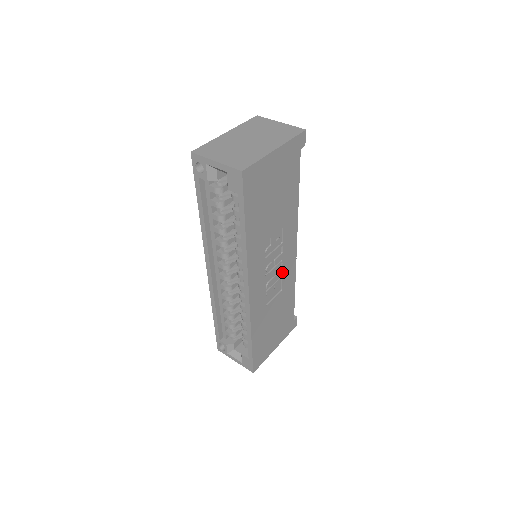
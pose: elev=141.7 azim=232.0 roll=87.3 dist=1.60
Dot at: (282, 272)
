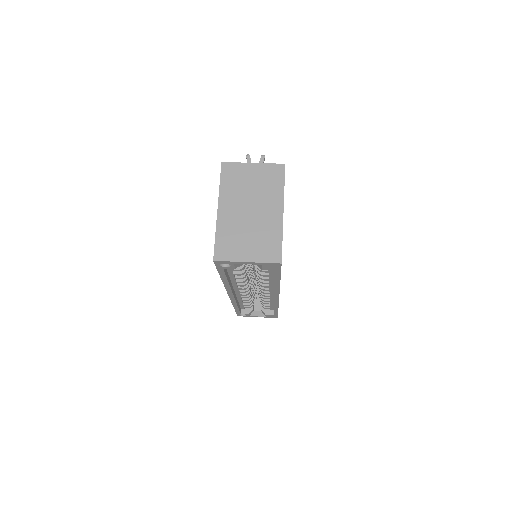
Dot at: occluded
